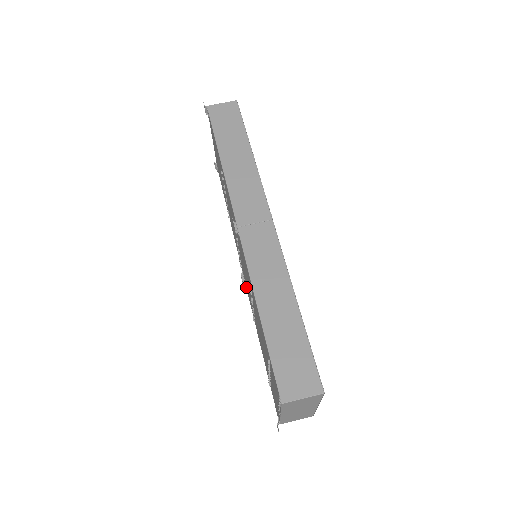
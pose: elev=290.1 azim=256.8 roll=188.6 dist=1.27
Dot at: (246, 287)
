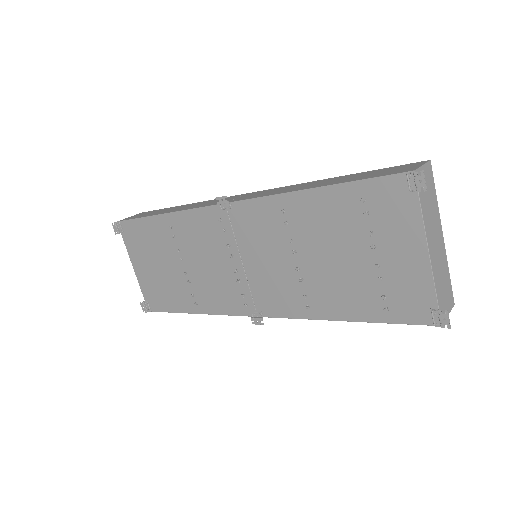
Dot at: (268, 313)
